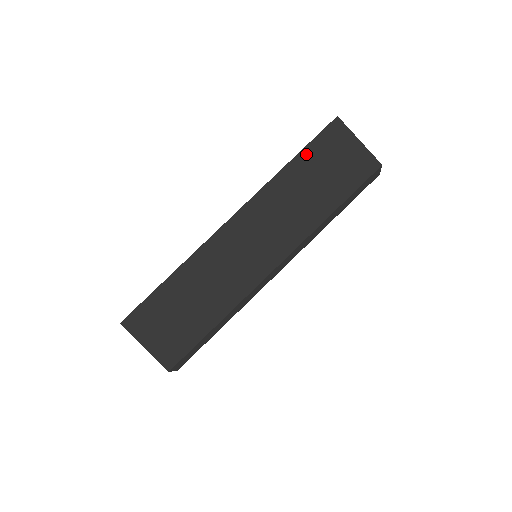
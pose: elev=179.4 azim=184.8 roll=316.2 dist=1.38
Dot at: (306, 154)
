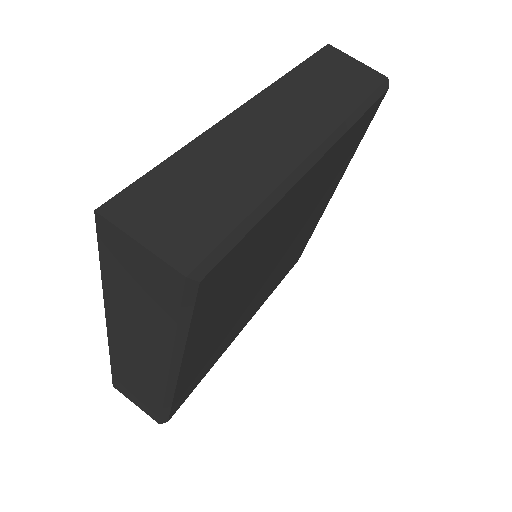
Dot at: (309, 65)
